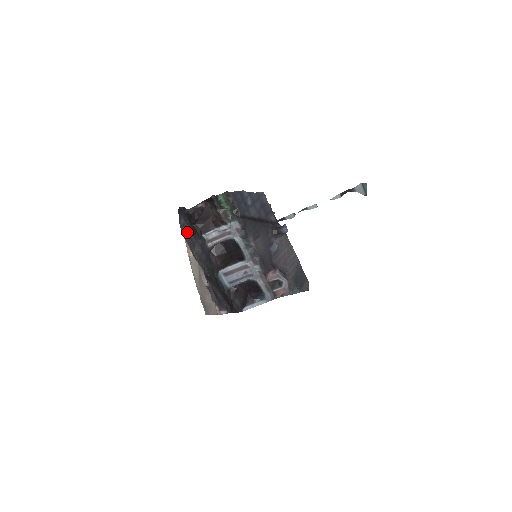
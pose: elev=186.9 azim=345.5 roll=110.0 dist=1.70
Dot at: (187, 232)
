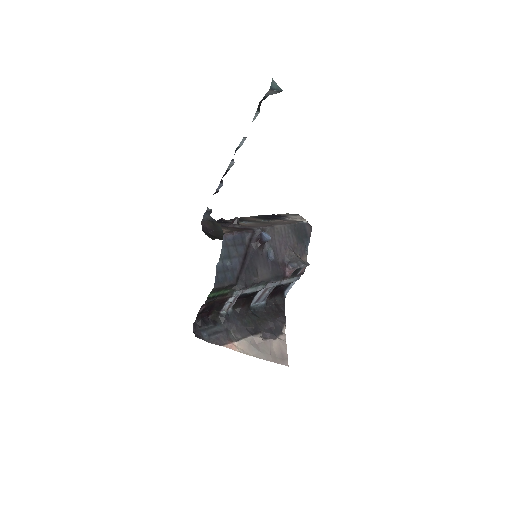
Dot at: (215, 333)
